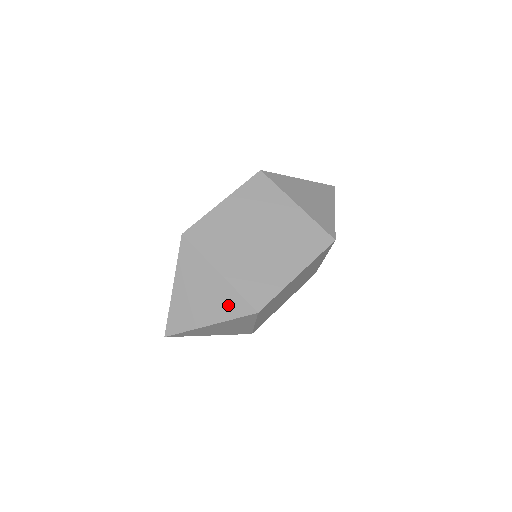
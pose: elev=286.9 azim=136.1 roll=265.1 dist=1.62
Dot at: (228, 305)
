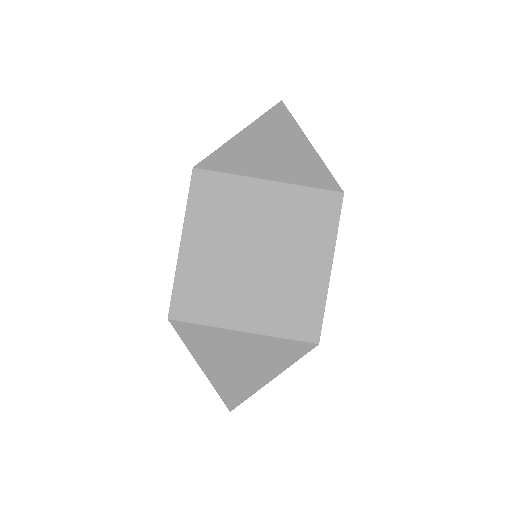
Dot at: (278, 354)
